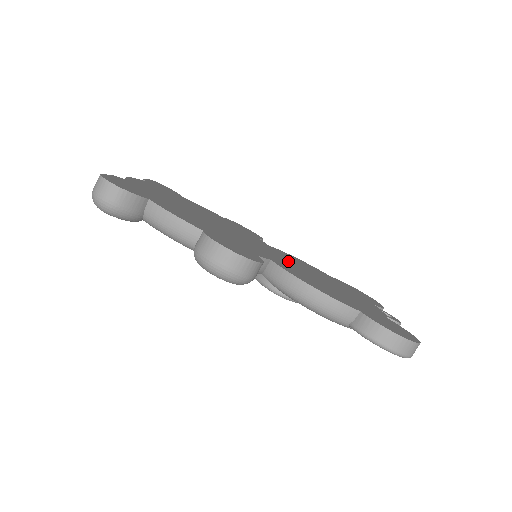
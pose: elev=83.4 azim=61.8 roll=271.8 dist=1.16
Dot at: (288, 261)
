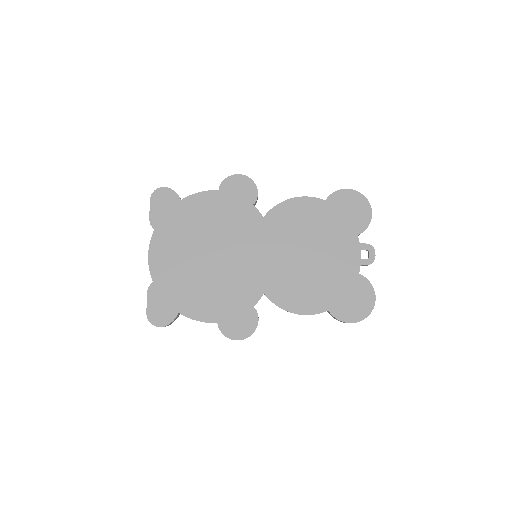
Dot at: (279, 253)
